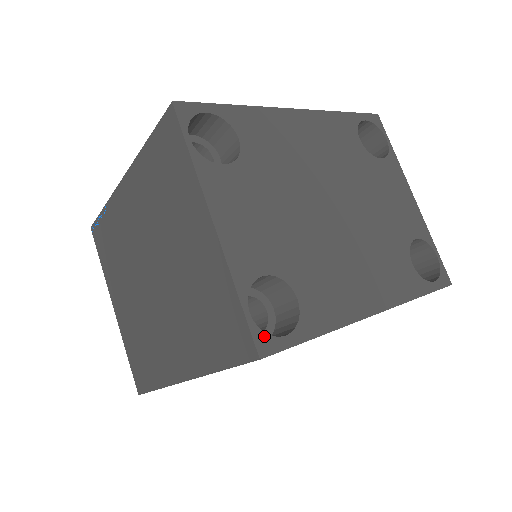
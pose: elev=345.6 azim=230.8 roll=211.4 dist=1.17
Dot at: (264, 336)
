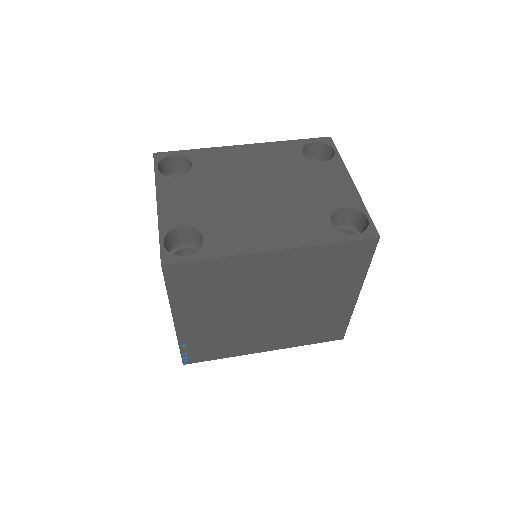
Dot at: (169, 255)
